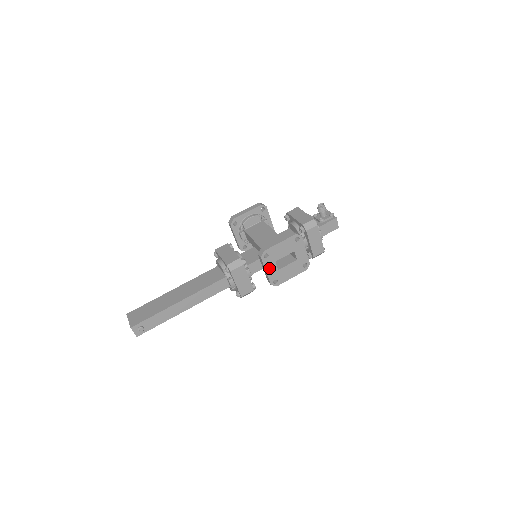
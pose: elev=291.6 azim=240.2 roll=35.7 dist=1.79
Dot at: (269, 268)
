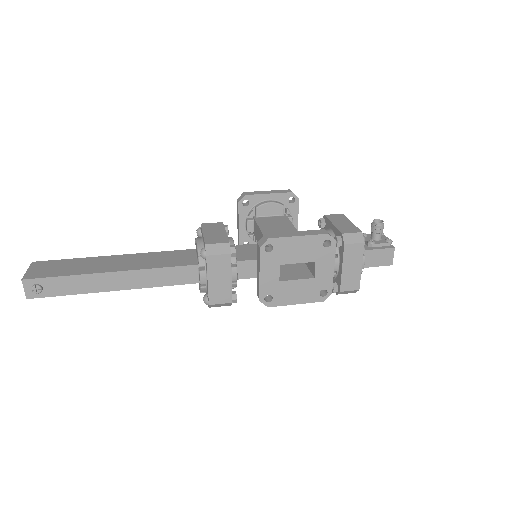
Dot at: (266, 271)
